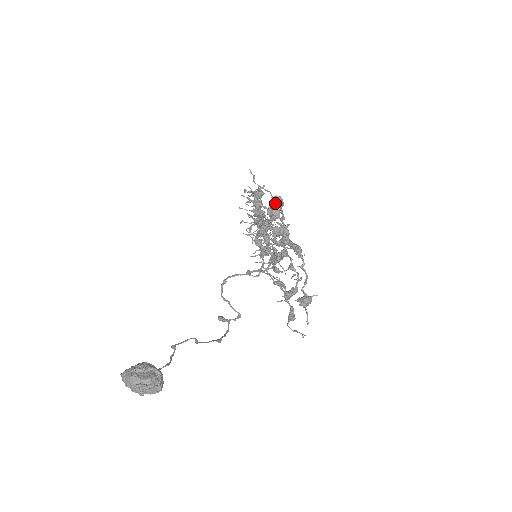
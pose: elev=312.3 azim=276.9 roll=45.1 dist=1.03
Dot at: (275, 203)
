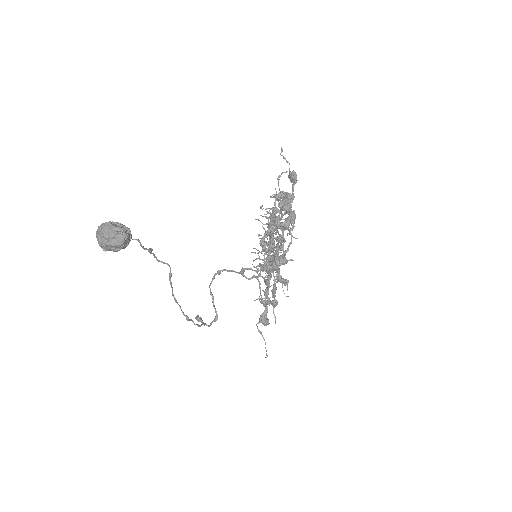
Dot at: (290, 173)
